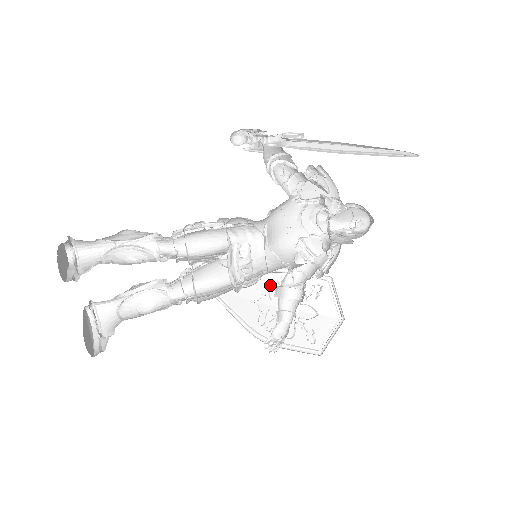
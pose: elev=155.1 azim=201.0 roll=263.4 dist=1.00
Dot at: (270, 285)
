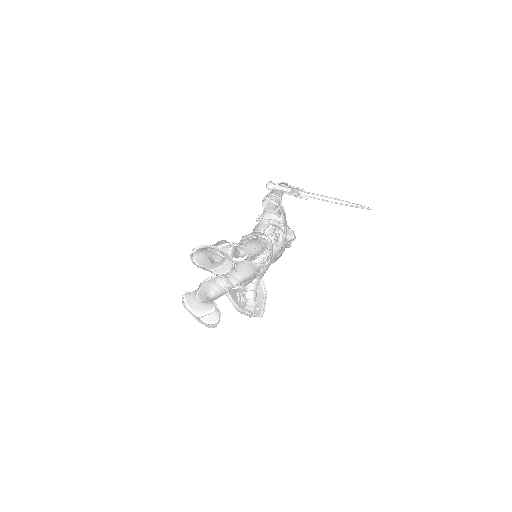
Dot at: occluded
